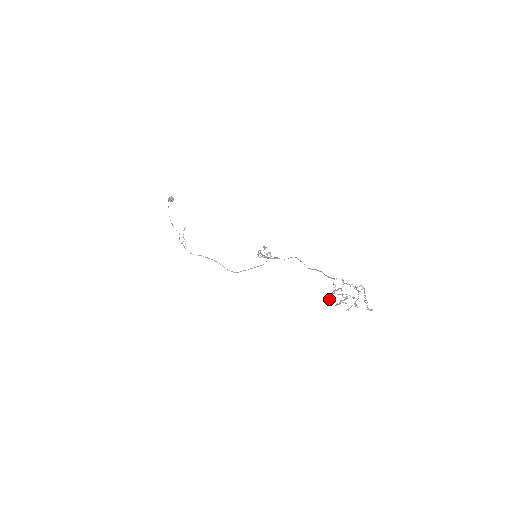
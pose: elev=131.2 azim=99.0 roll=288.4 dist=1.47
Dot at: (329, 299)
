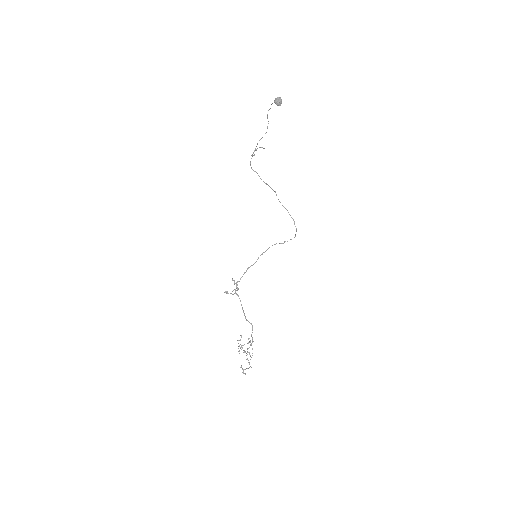
Dot at: occluded
